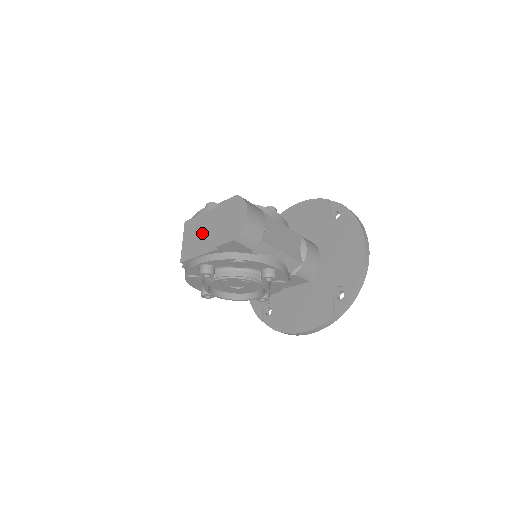
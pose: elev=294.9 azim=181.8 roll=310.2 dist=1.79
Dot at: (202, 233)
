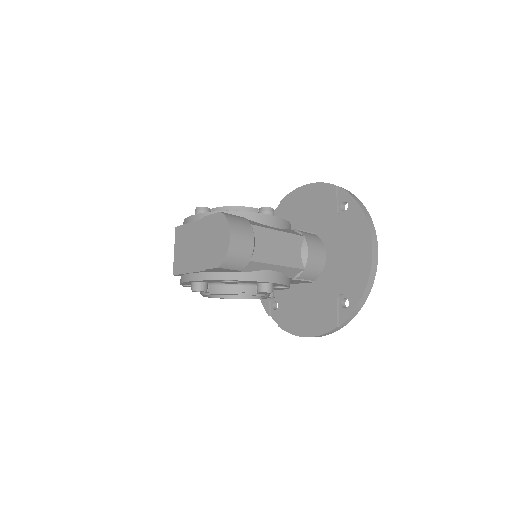
Dot at: (191, 247)
